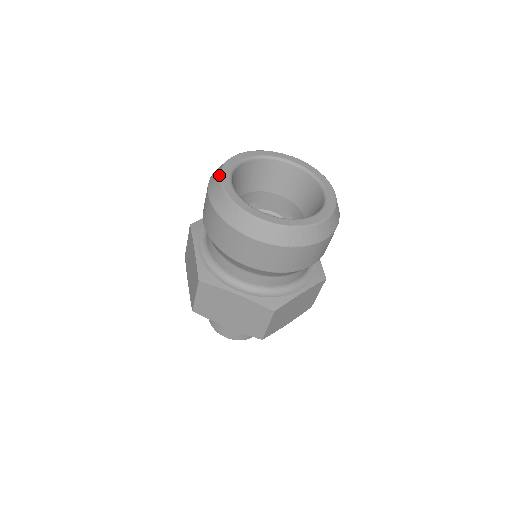
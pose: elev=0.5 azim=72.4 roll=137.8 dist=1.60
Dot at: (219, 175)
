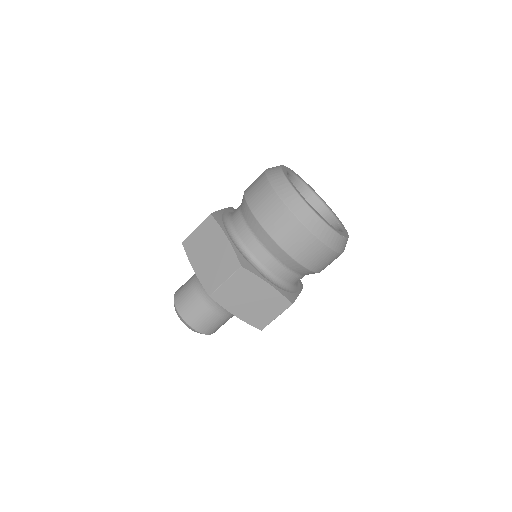
Dot at: (286, 178)
